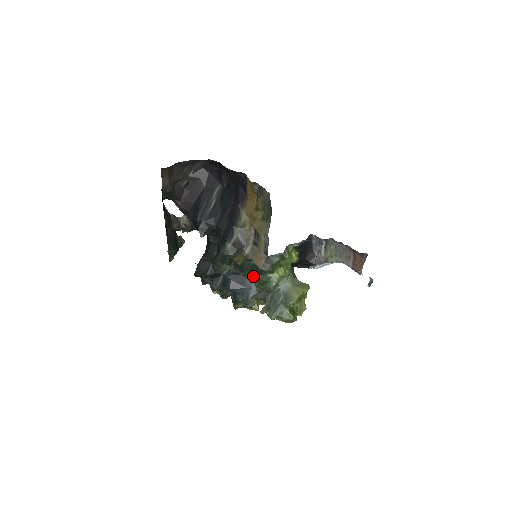
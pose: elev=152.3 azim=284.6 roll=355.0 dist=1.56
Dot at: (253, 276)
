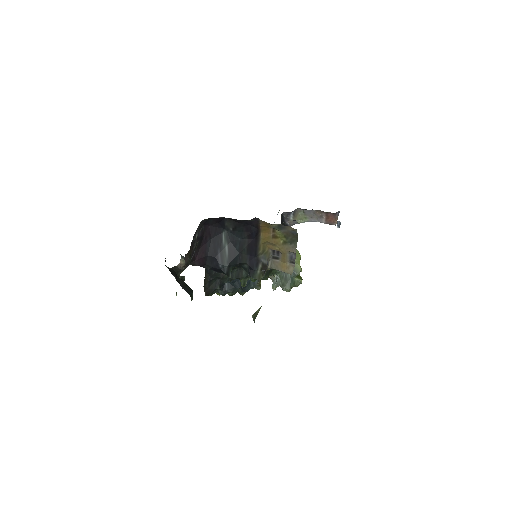
Dot at: occluded
